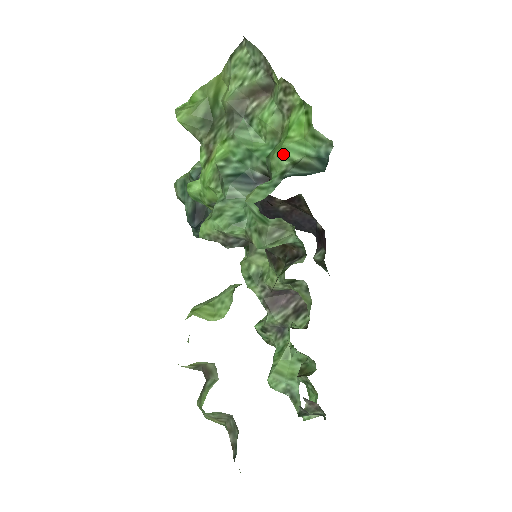
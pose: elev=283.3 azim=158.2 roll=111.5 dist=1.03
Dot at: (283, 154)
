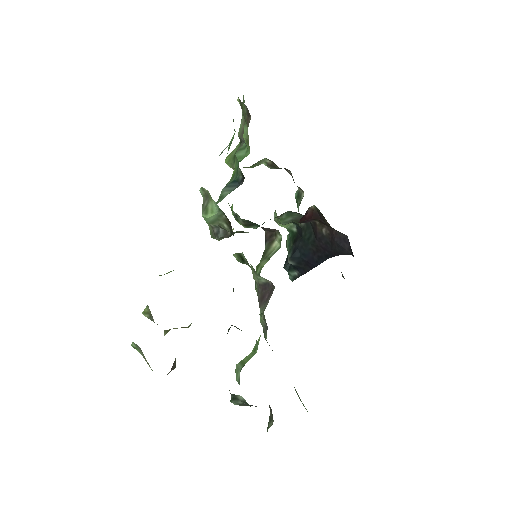
Dot at: (228, 147)
